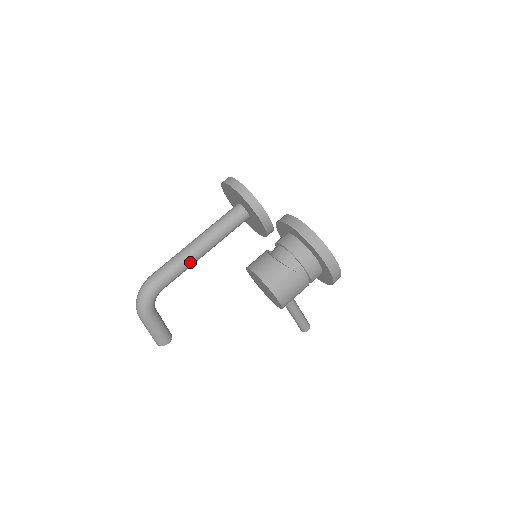
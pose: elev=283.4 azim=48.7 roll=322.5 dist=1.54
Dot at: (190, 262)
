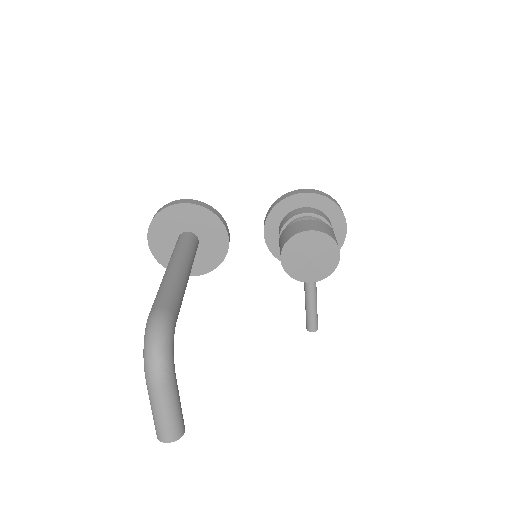
Dot at: (185, 288)
